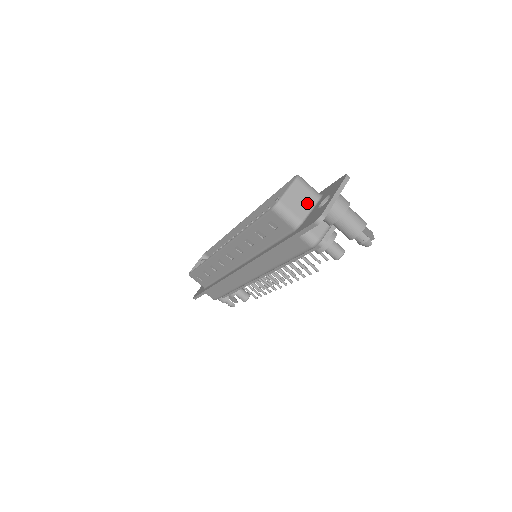
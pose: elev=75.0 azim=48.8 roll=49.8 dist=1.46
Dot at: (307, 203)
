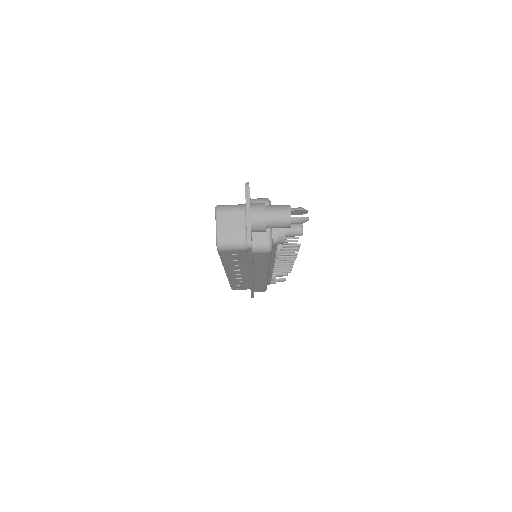
Dot at: (239, 223)
